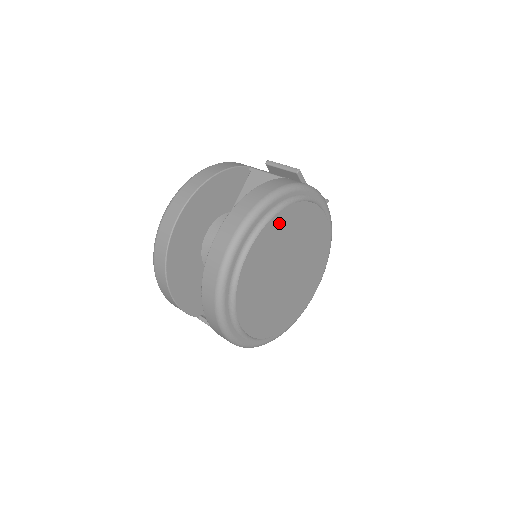
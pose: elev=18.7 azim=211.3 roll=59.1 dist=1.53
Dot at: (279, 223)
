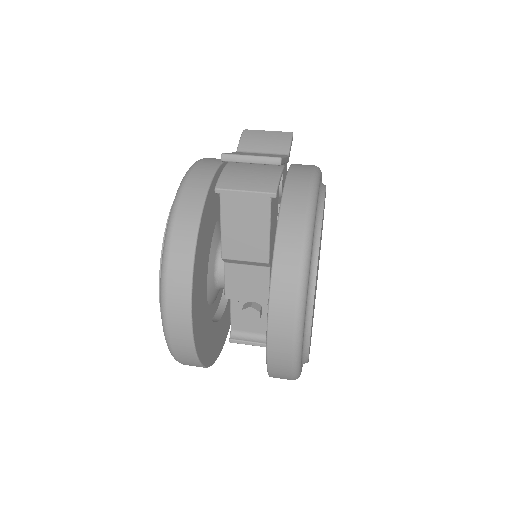
Dot at: (317, 267)
